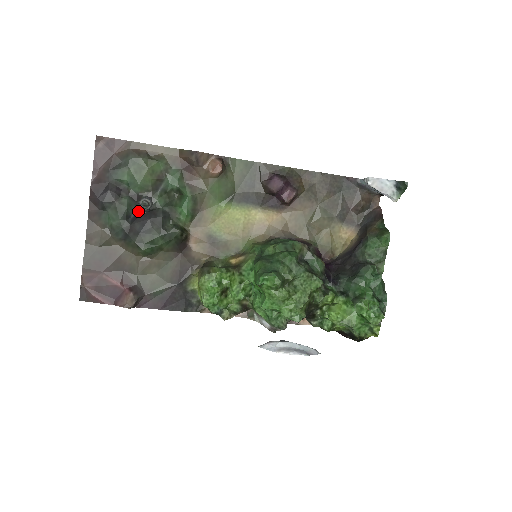
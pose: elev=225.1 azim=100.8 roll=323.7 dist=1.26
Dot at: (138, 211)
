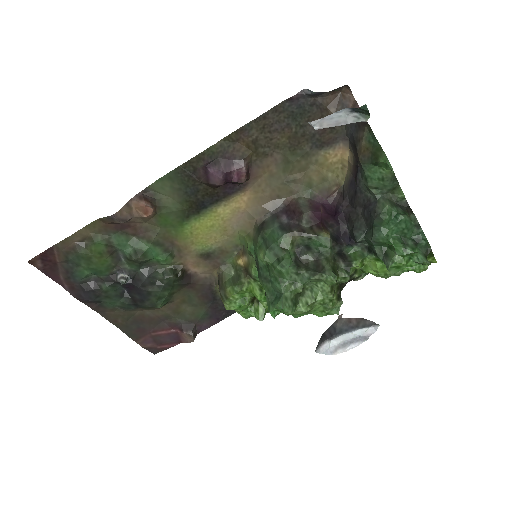
Dot at: (124, 286)
